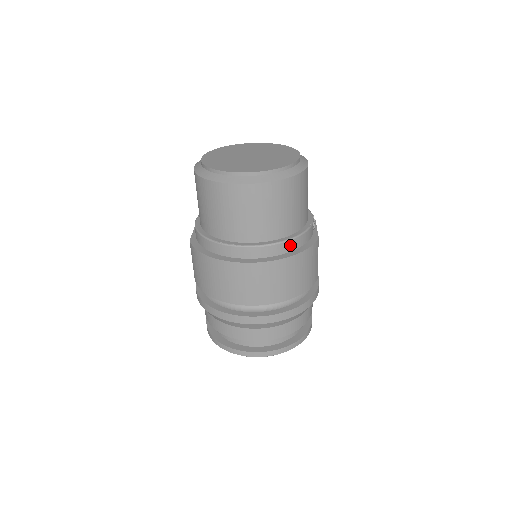
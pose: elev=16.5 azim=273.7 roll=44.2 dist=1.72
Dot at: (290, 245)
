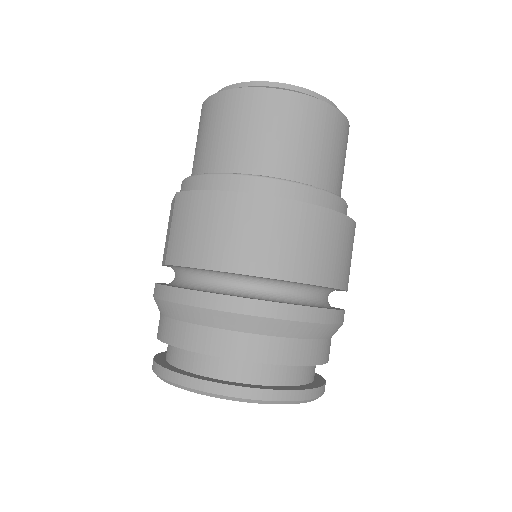
Dot at: (336, 204)
